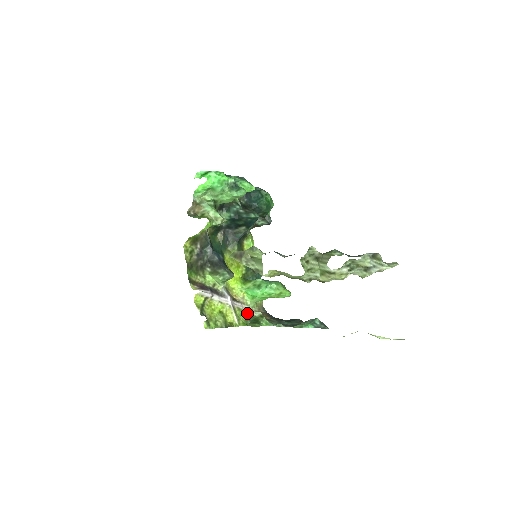
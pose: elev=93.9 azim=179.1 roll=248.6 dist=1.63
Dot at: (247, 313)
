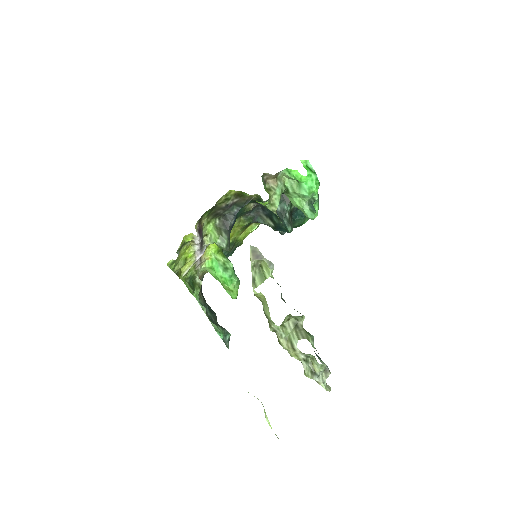
Dot at: (195, 273)
